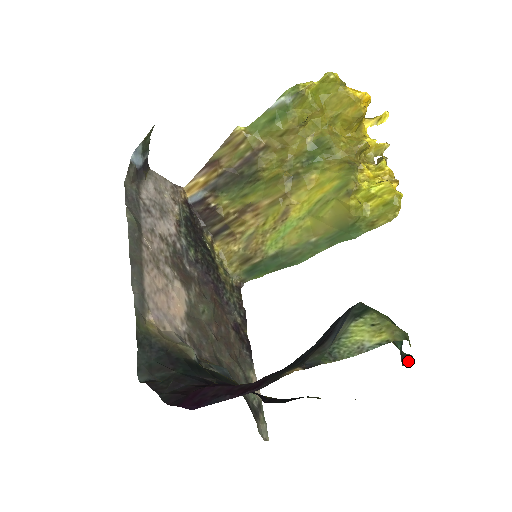
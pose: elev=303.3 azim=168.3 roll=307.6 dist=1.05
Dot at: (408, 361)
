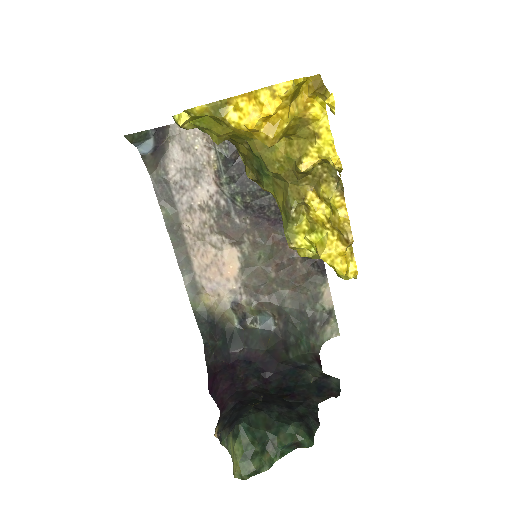
Dot at: (303, 447)
